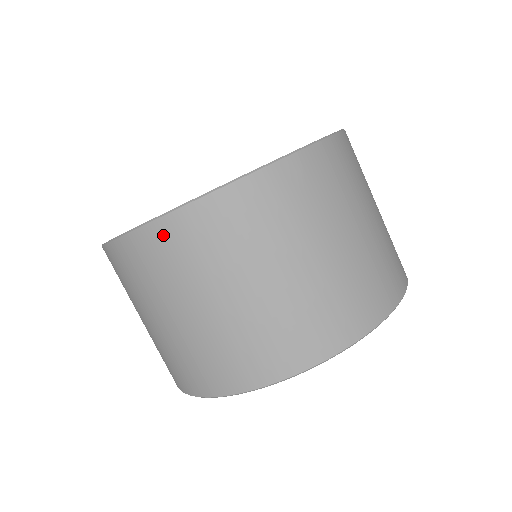
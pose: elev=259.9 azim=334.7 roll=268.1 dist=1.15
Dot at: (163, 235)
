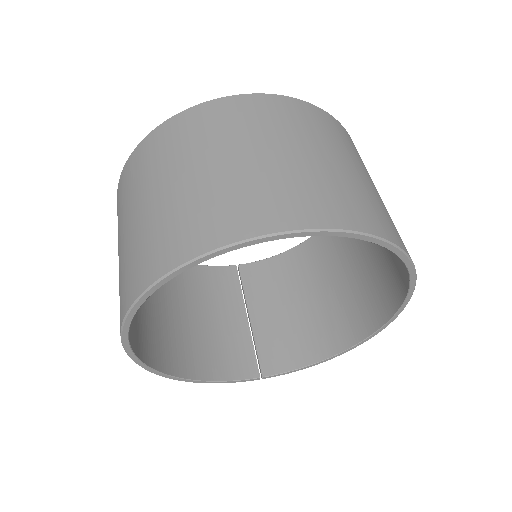
Dot at: (201, 113)
